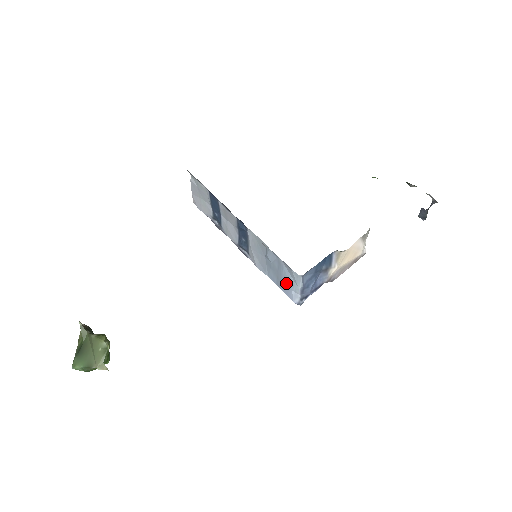
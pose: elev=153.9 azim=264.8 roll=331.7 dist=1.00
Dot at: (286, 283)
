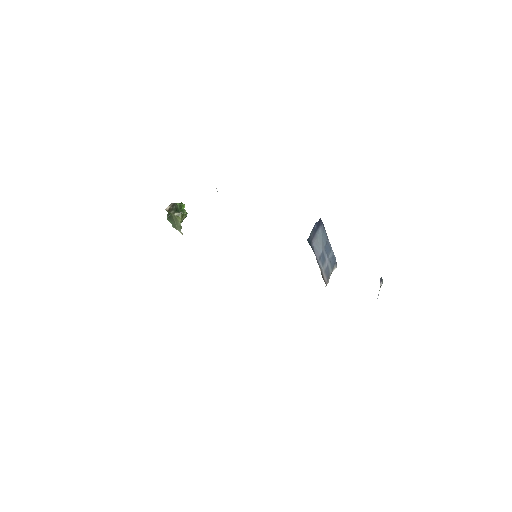
Dot at: occluded
